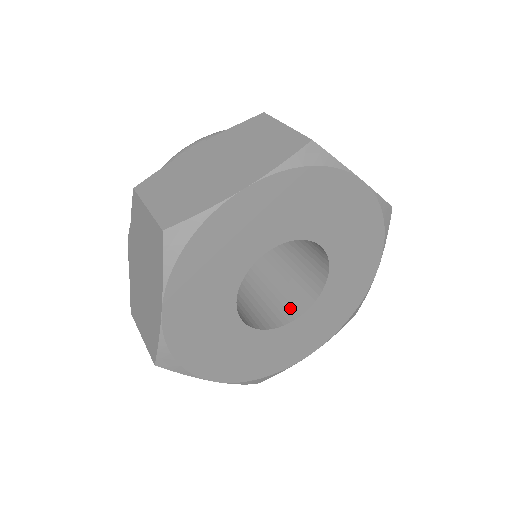
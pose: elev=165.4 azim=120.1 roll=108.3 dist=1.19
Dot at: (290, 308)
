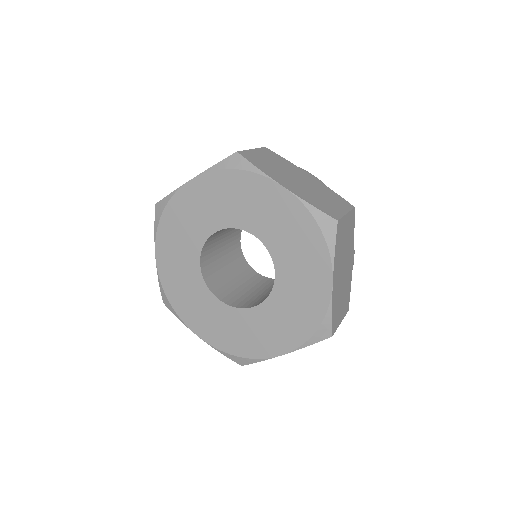
Dot at: (261, 301)
